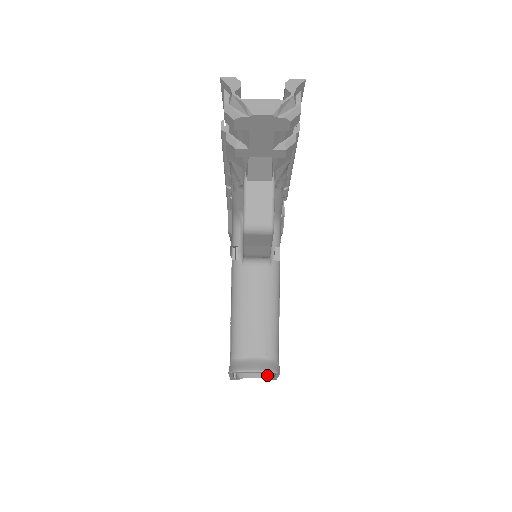
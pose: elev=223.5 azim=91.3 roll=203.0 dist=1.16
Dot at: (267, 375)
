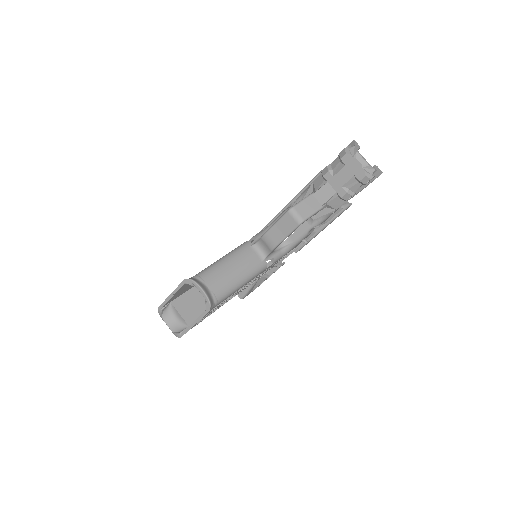
Dot at: (179, 331)
